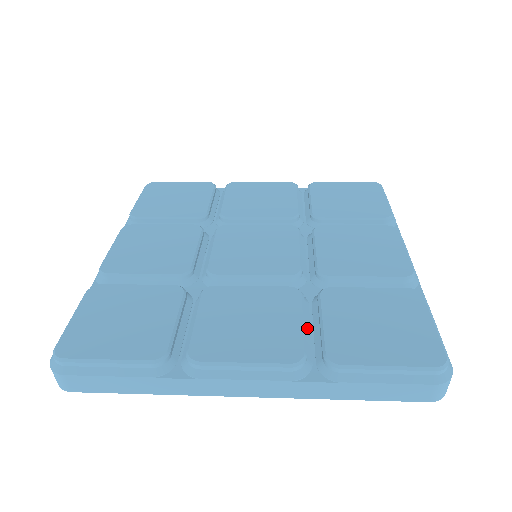
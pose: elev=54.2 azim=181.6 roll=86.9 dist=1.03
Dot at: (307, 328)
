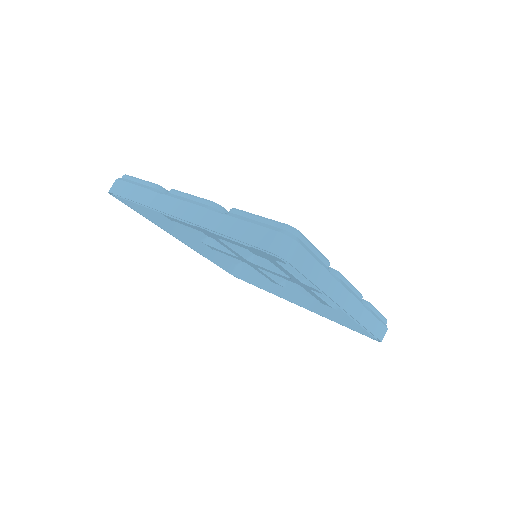
Dot at: occluded
